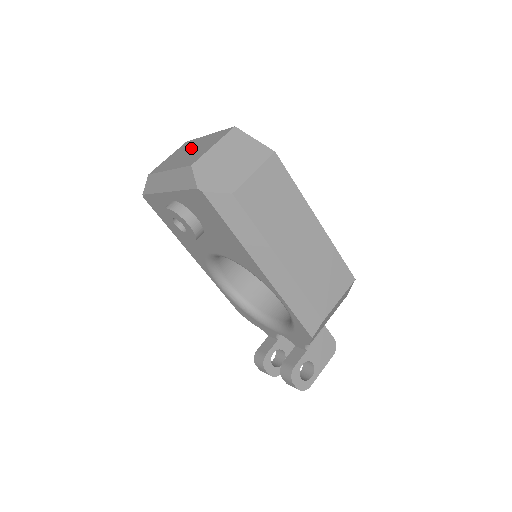
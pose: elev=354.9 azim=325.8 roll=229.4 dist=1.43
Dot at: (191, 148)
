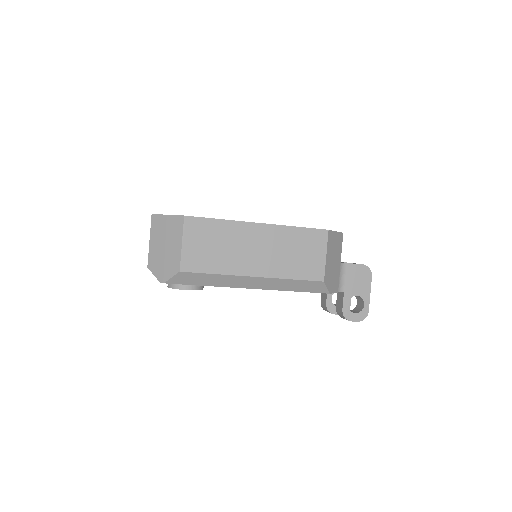
Dot at: occluded
